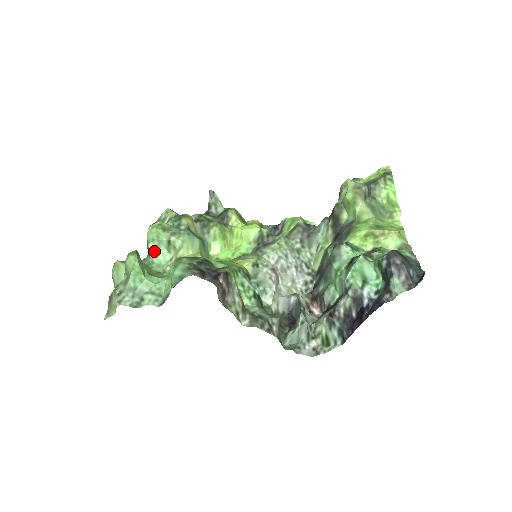
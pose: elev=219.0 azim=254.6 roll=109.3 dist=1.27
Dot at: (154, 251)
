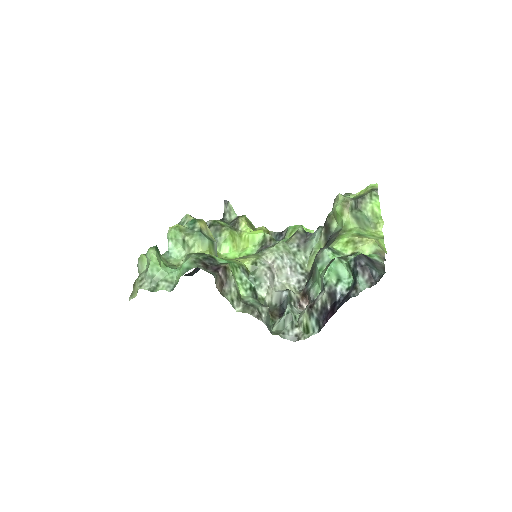
Dot at: (172, 248)
